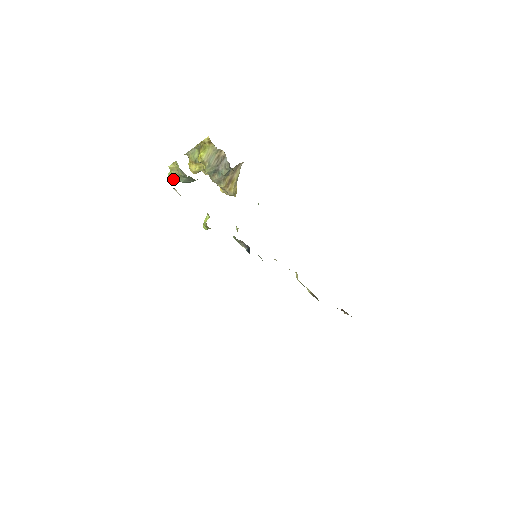
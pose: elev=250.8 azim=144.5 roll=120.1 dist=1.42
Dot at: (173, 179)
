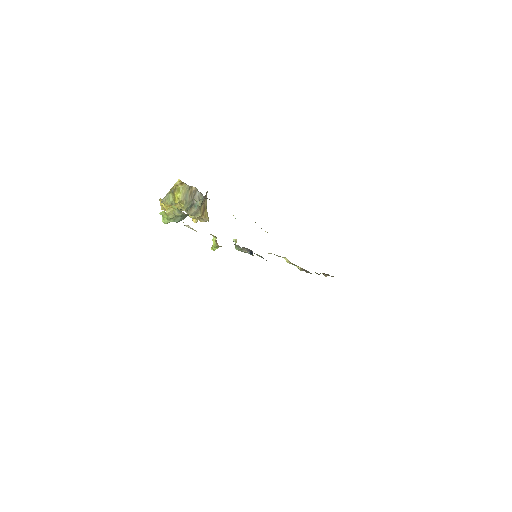
Dot at: occluded
